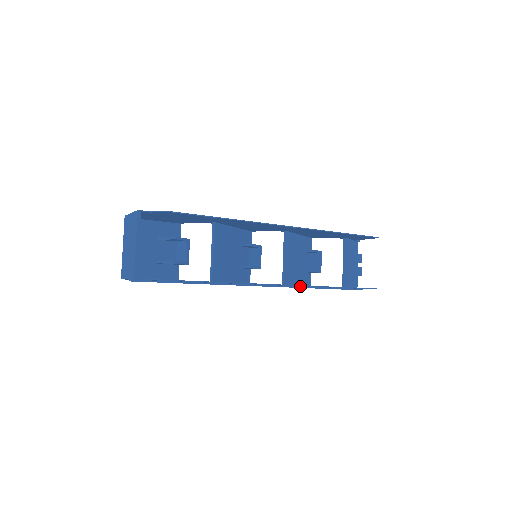
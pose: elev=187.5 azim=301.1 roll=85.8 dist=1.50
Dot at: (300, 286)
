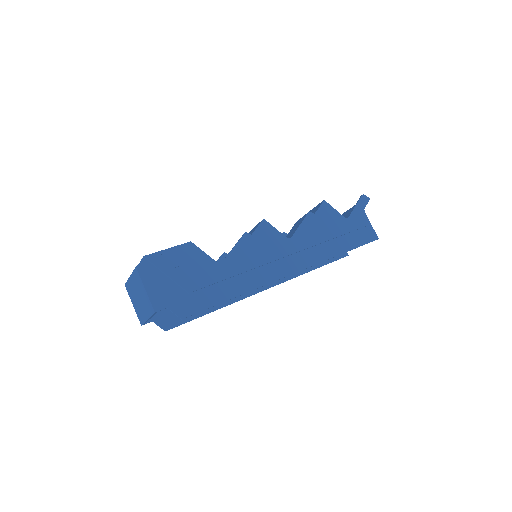
Dot at: occluded
